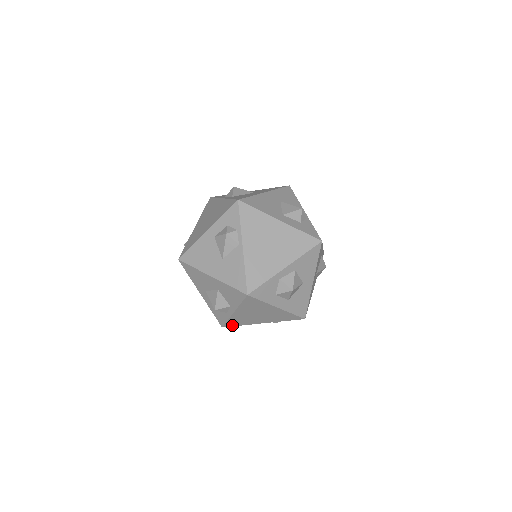
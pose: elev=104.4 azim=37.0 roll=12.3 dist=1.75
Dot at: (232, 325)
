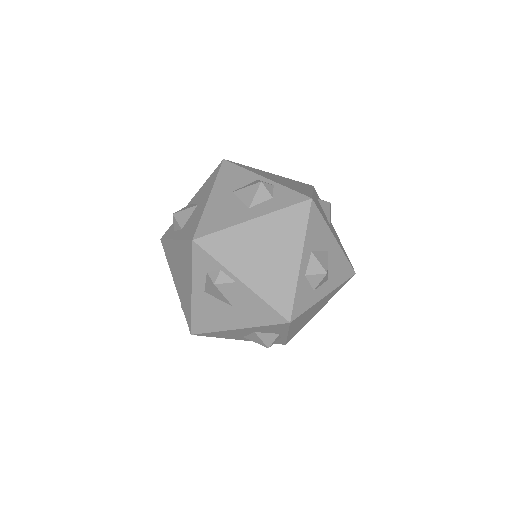
Dot at: (293, 336)
